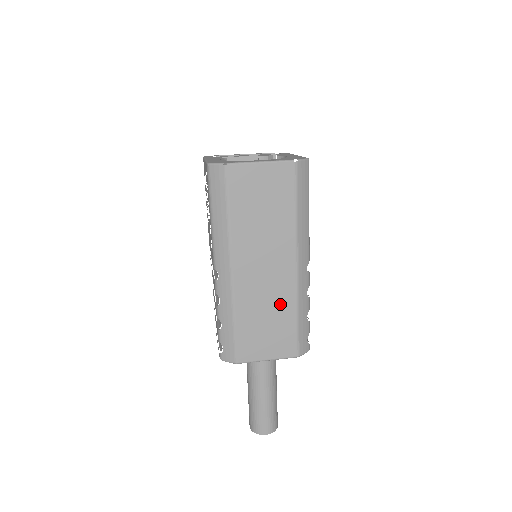
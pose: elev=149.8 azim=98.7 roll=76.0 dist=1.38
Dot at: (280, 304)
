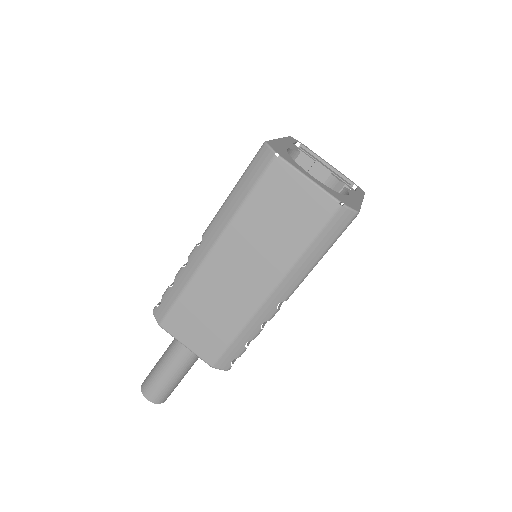
Dot at: (230, 312)
